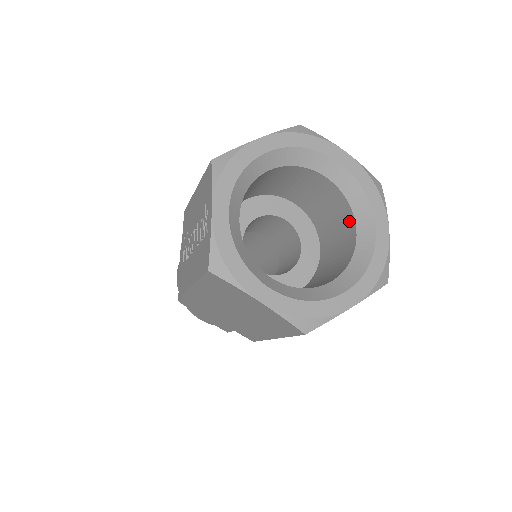
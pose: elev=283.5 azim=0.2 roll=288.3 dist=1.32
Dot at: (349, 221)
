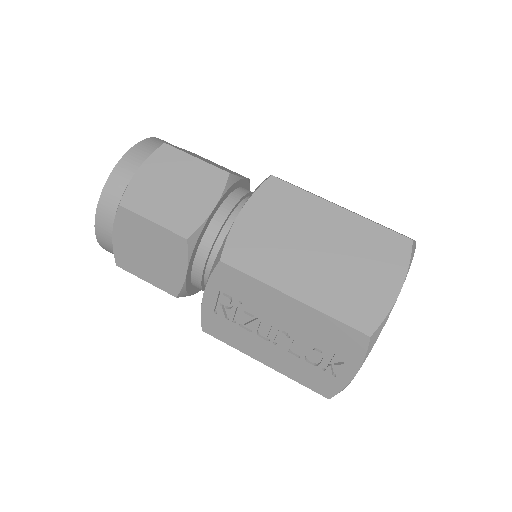
Dot at: occluded
